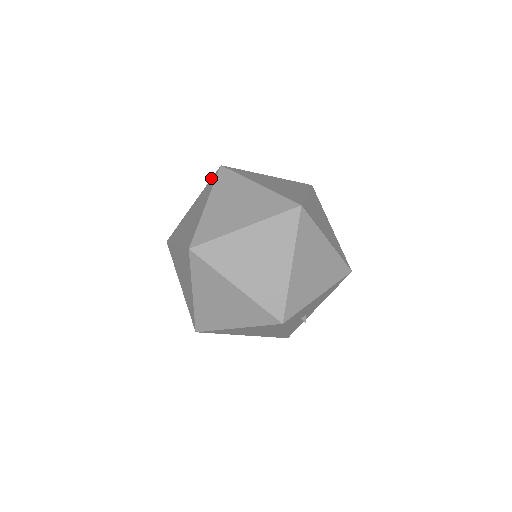
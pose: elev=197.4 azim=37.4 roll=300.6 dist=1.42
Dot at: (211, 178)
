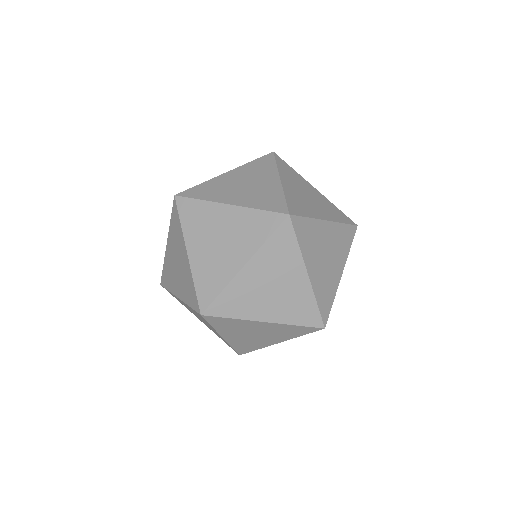
Dot at: occluded
